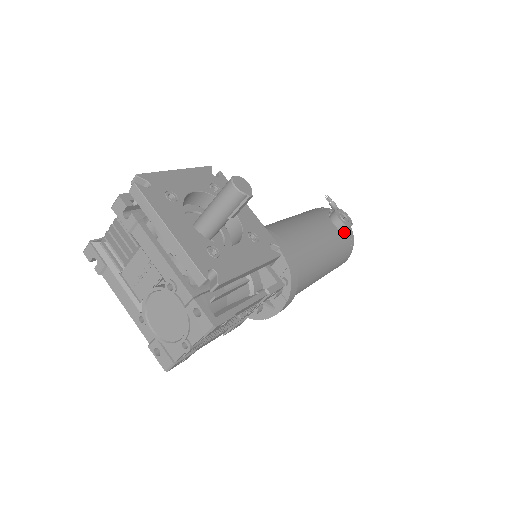
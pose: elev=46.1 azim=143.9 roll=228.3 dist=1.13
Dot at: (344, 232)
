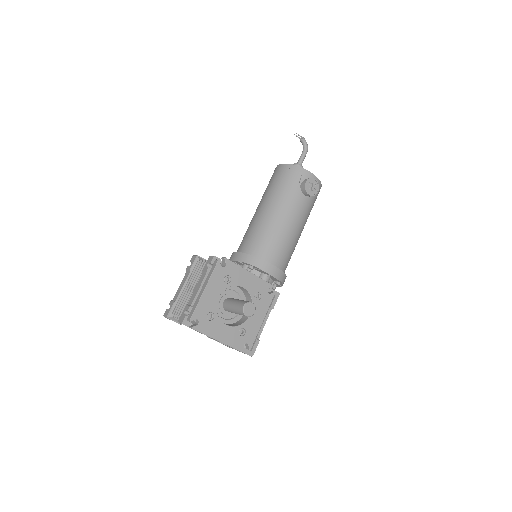
Dot at: occluded
